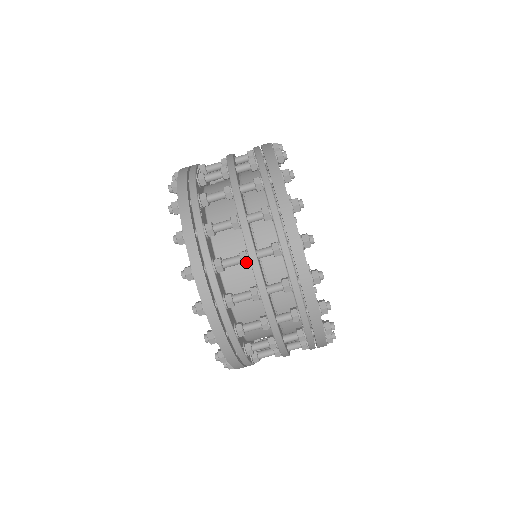
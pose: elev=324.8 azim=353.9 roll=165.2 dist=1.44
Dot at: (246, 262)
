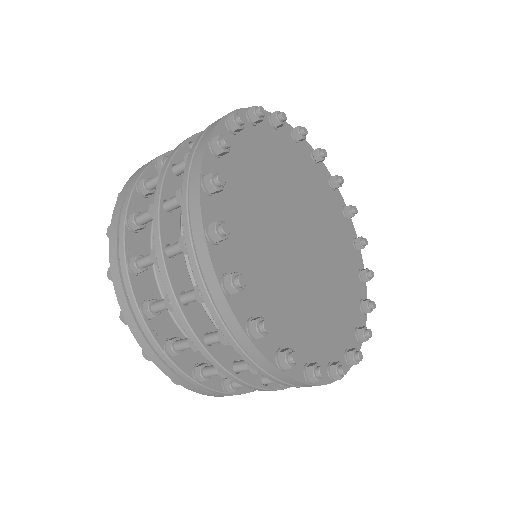
Dot at: occluded
